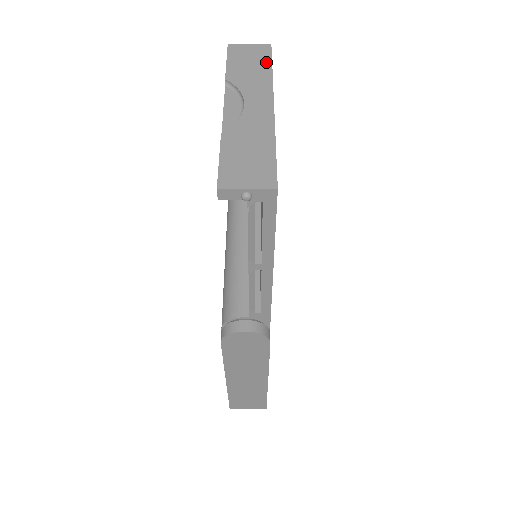
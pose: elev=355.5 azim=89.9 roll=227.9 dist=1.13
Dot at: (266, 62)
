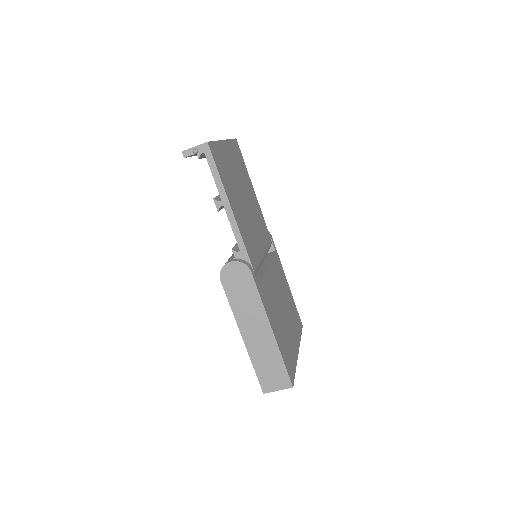
Dot at: occluded
